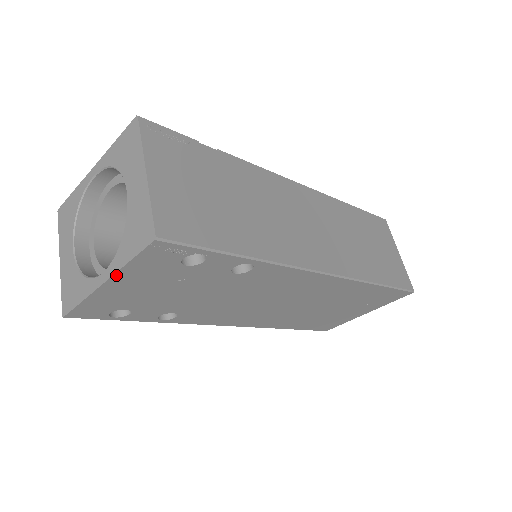
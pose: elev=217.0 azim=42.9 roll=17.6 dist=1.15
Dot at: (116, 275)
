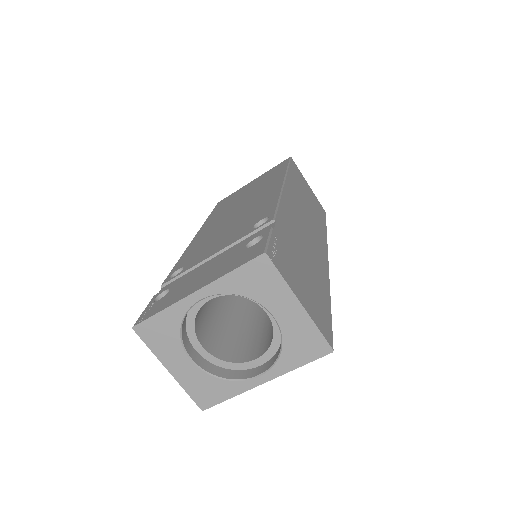
Dot at: (279, 375)
